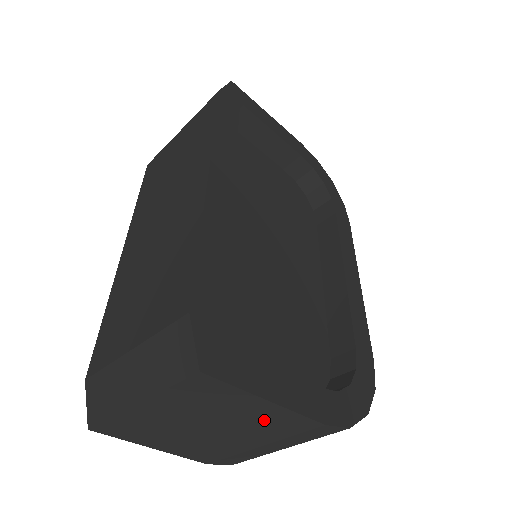
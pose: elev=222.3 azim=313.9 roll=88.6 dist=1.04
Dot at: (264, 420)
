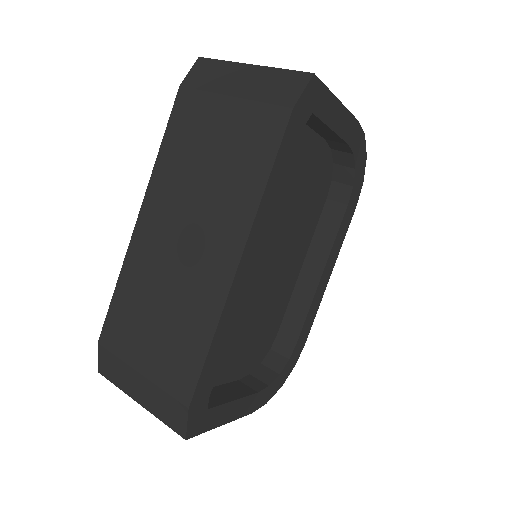
Dot at: occluded
